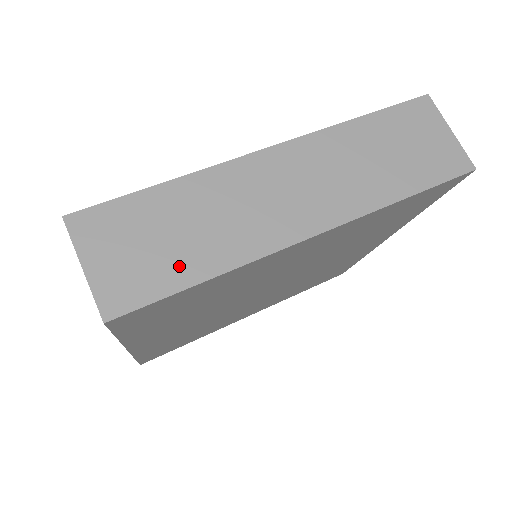
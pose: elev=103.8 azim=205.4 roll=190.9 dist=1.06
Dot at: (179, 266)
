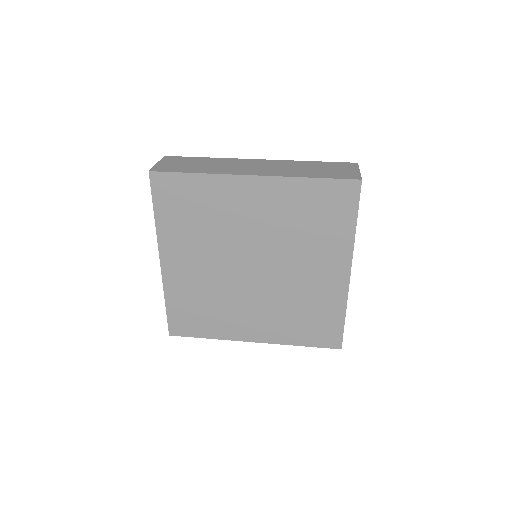
Dot at: (189, 169)
